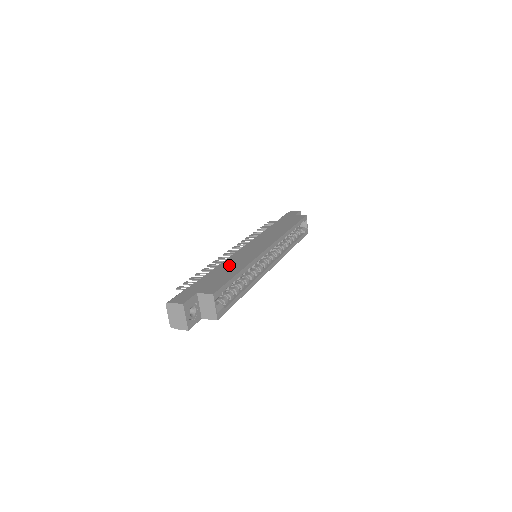
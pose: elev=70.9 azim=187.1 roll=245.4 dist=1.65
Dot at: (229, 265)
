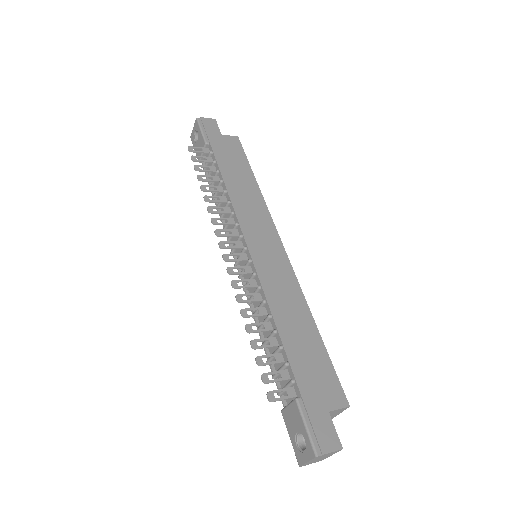
Dot at: (289, 317)
